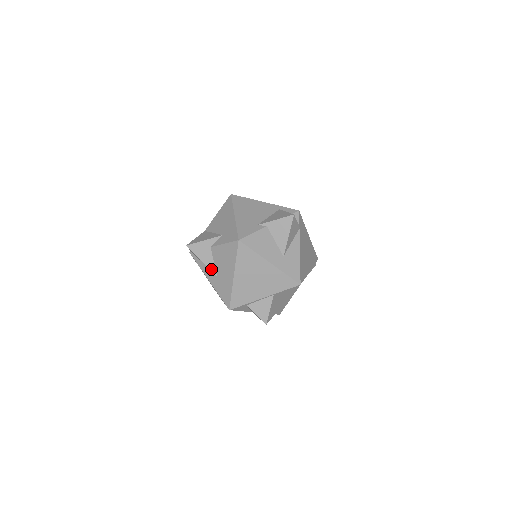
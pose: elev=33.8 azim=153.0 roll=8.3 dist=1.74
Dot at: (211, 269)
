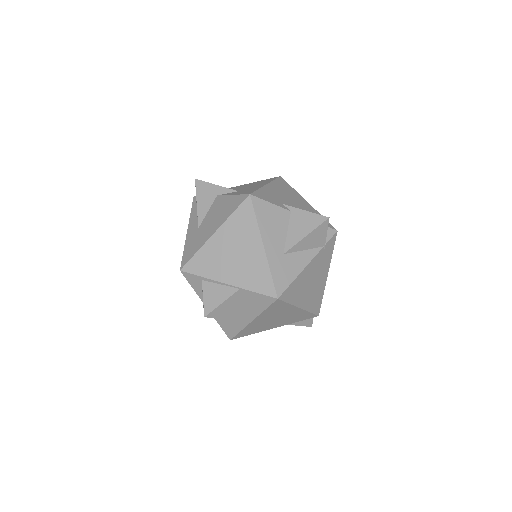
Dot at: (199, 217)
